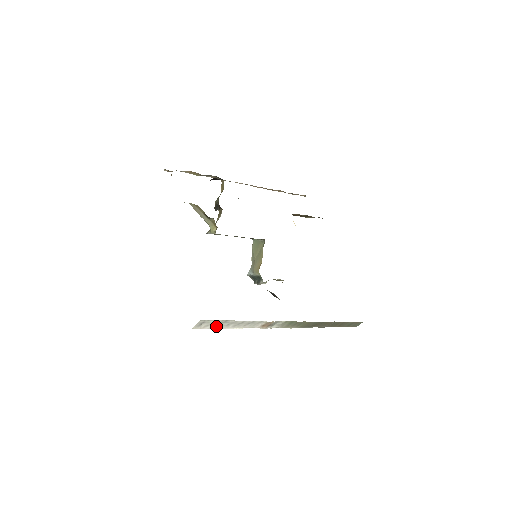
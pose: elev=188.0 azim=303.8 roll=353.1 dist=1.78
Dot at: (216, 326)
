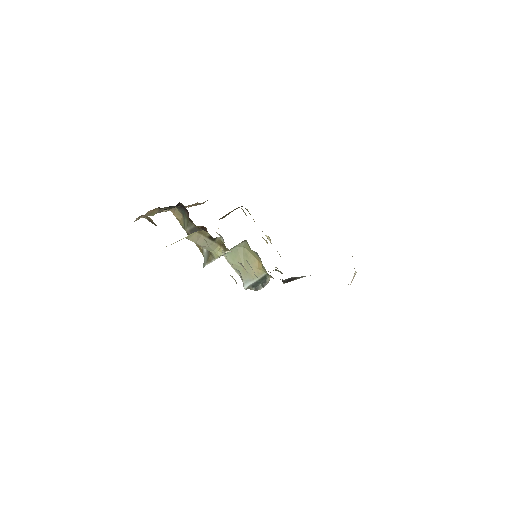
Dot at: occluded
